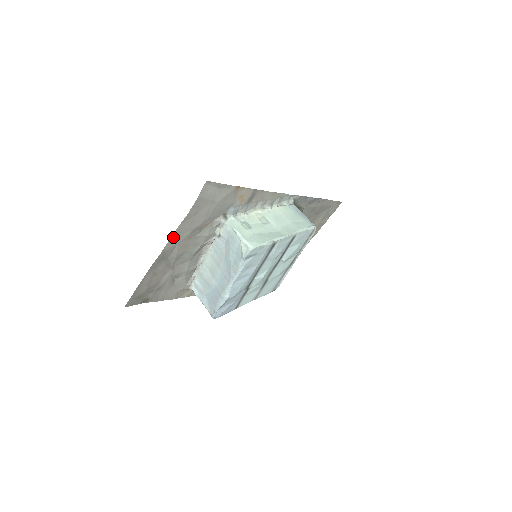
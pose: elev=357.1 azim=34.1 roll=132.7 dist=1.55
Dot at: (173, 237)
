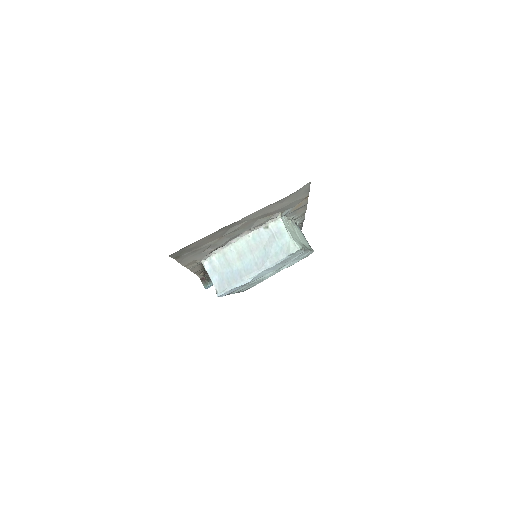
Dot at: (254, 213)
